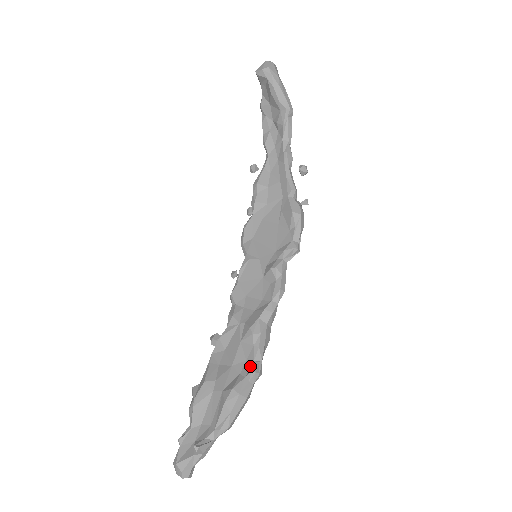
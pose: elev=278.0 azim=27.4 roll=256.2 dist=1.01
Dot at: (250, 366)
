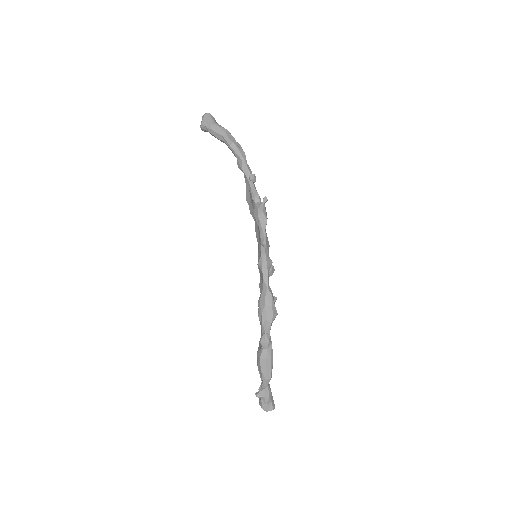
Dot at: (262, 338)
